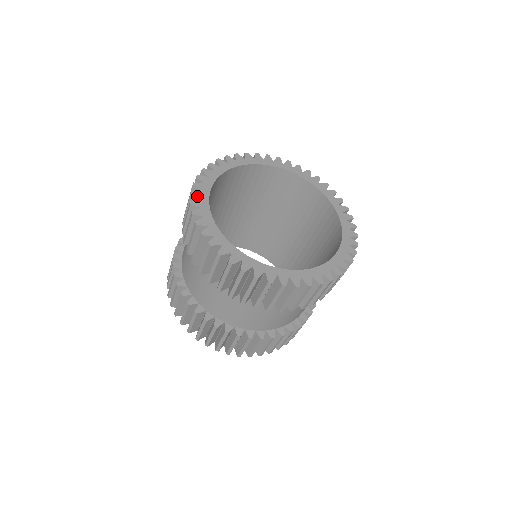
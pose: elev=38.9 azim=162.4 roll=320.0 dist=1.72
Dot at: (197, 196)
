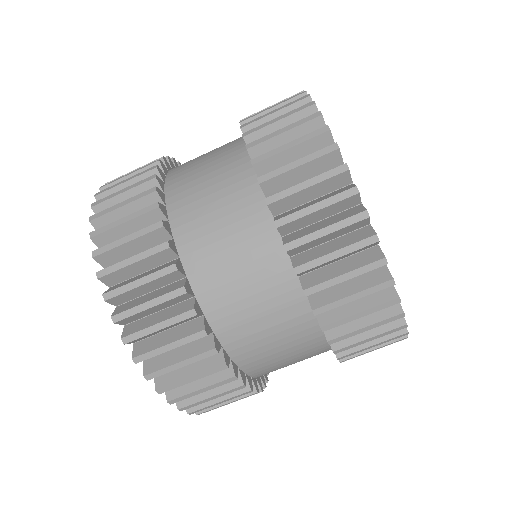
Dot at: occluded
